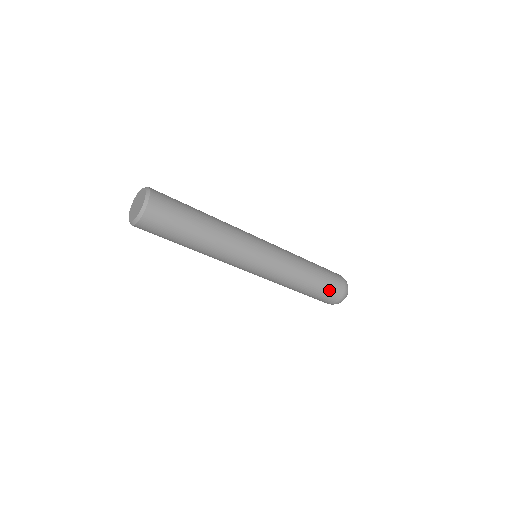
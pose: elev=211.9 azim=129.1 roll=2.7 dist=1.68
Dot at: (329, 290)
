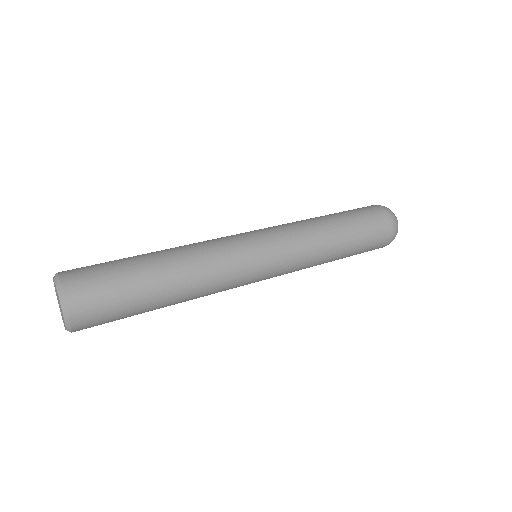
Dot at: occluded
